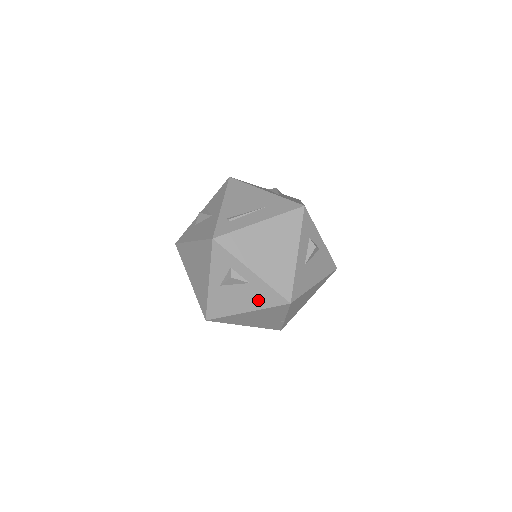
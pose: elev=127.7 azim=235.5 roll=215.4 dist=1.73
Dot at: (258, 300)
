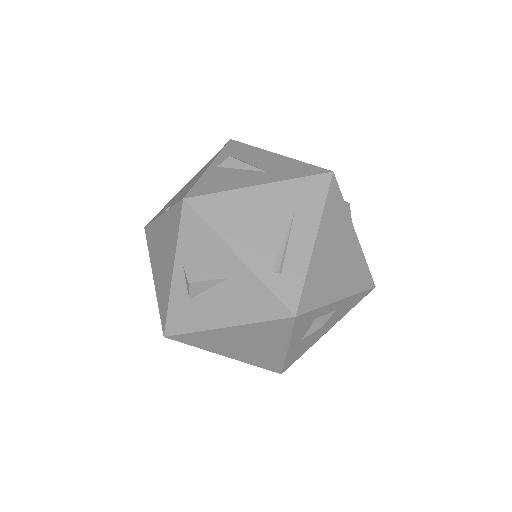
Dot at: (342, 313)
